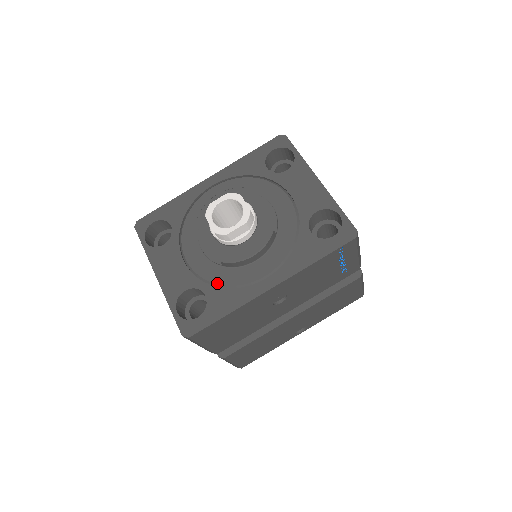
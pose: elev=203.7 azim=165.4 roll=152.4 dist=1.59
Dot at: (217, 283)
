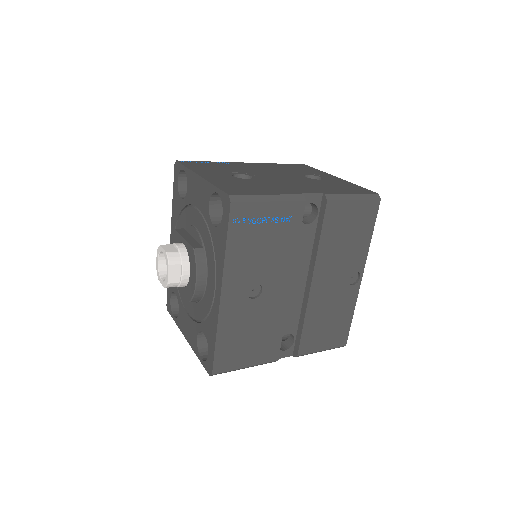
Dot at: (203, 318)
